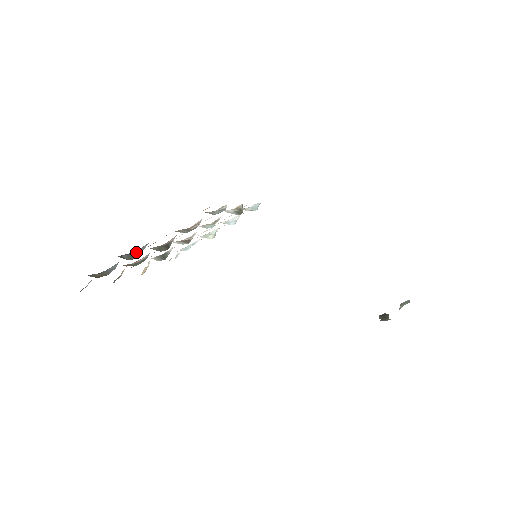
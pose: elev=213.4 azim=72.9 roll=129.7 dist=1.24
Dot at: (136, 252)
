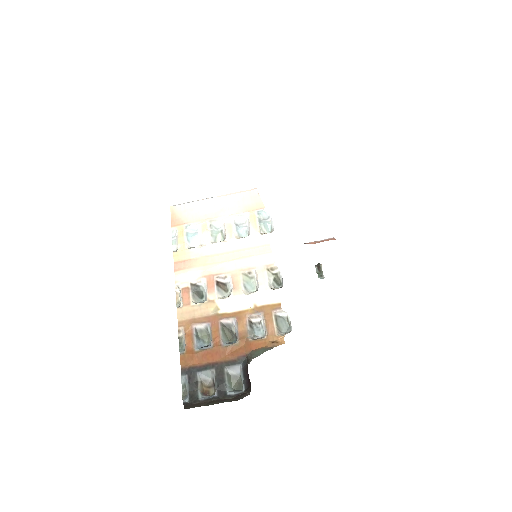
Dot at: (230, 372)
